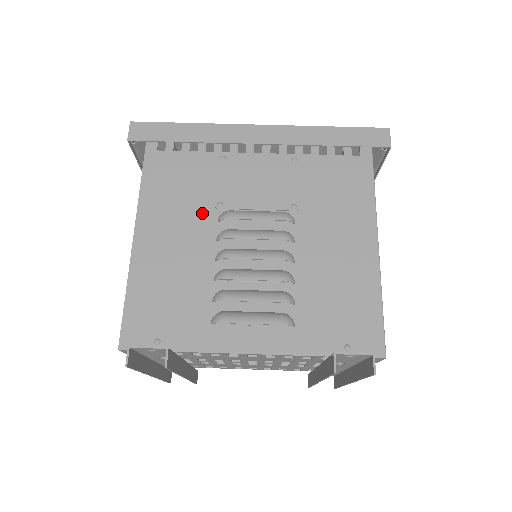
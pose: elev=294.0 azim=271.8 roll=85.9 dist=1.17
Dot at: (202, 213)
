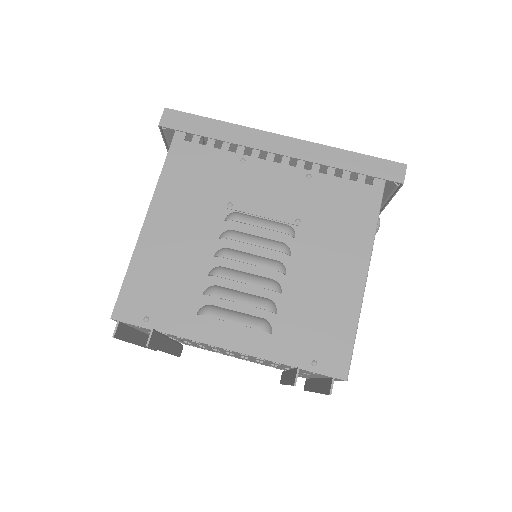
Dot at: (212, 209)
